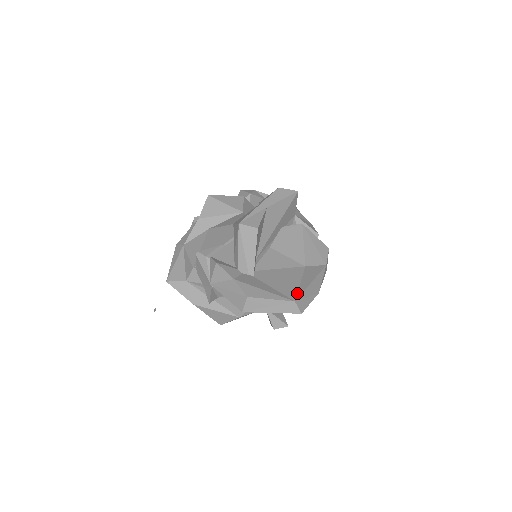
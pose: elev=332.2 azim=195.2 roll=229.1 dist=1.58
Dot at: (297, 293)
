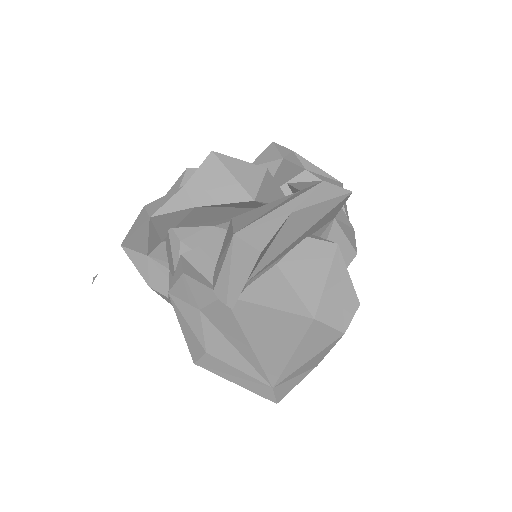
Dot at: (282, 371)
